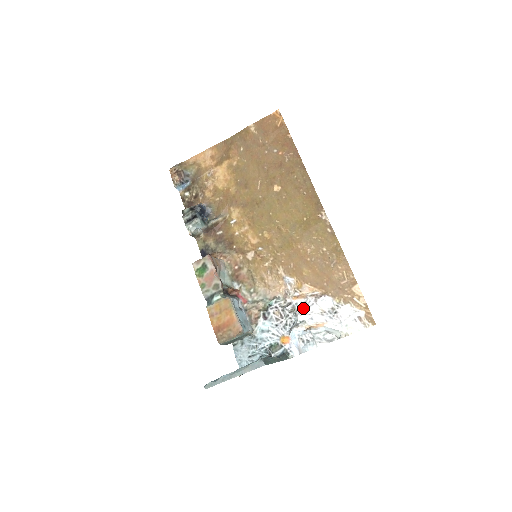
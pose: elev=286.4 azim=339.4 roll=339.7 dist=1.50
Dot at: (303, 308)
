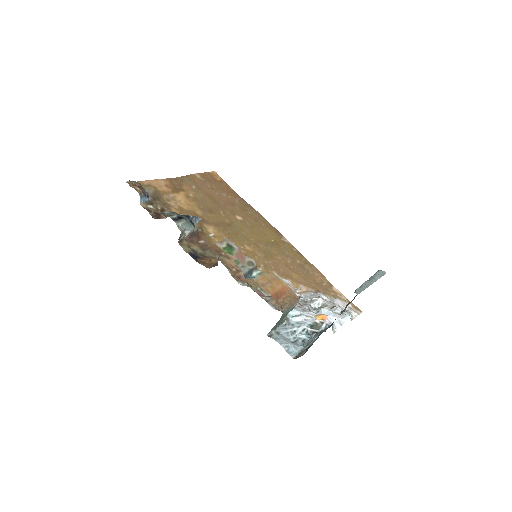
Dot at: (315, 296)
